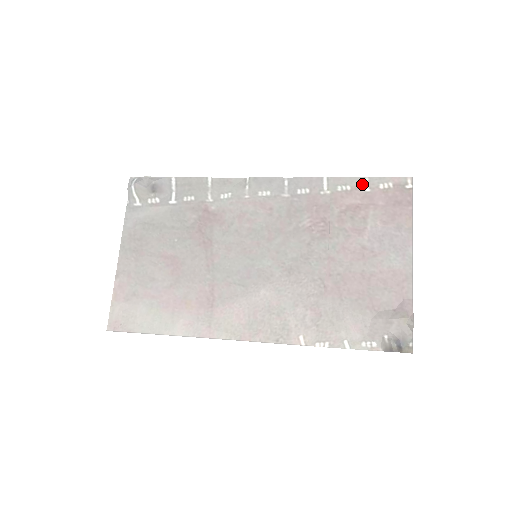
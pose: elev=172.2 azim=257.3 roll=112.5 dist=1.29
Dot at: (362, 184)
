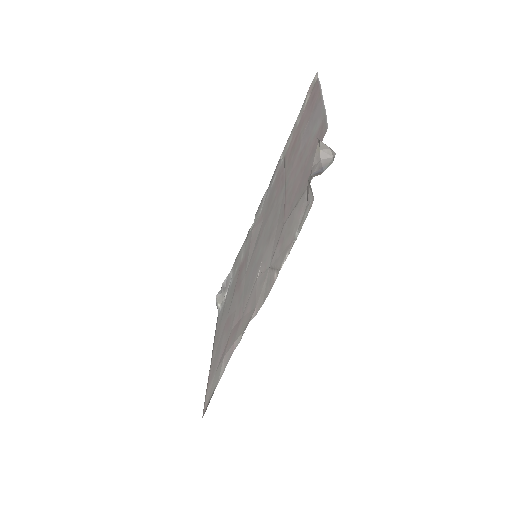
Dot at: (296, 124)
